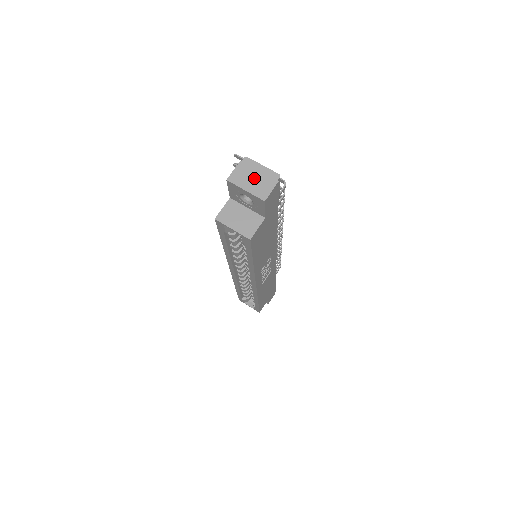
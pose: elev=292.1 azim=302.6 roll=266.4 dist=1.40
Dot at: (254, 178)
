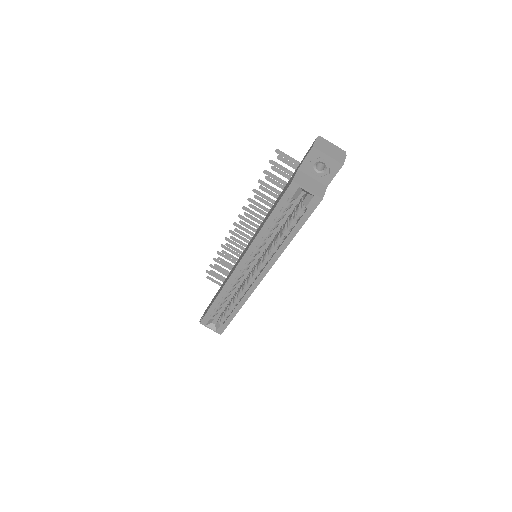
Dot at: (330, 149)
